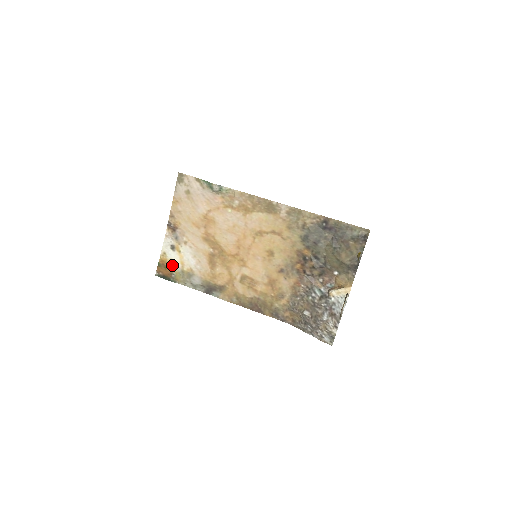
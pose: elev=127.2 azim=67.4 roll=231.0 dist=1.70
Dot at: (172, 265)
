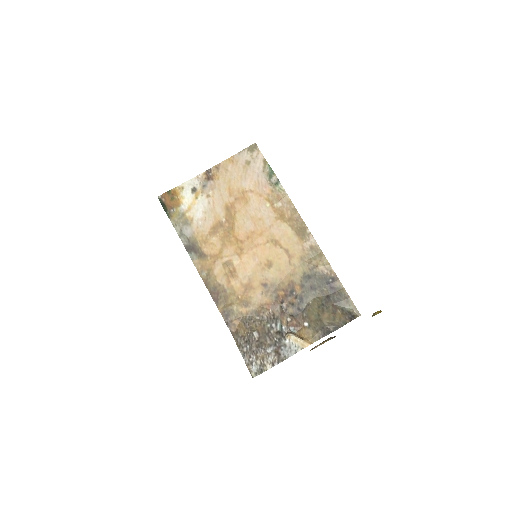
Dot at: (180, 202)
